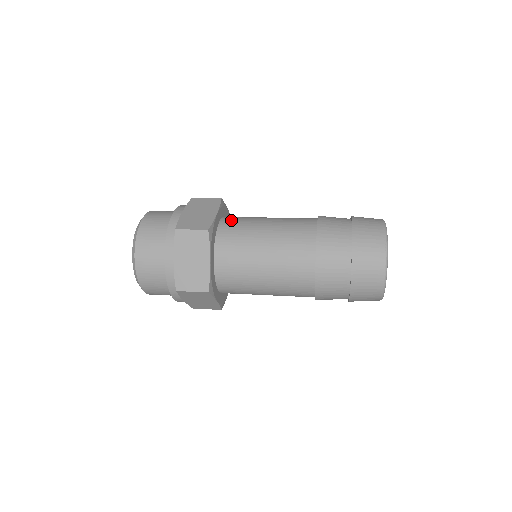
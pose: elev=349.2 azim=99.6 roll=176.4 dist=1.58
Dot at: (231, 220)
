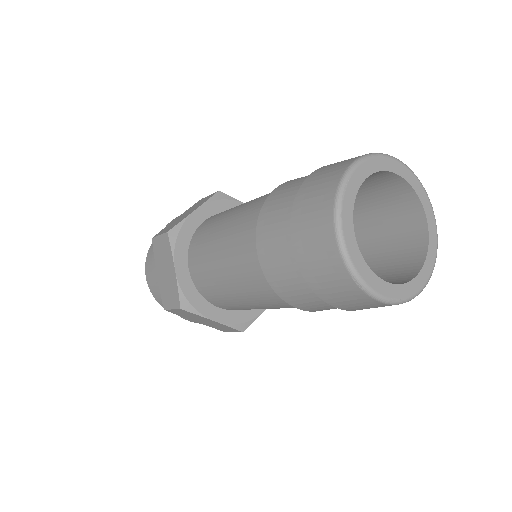
Dot at: occluded
